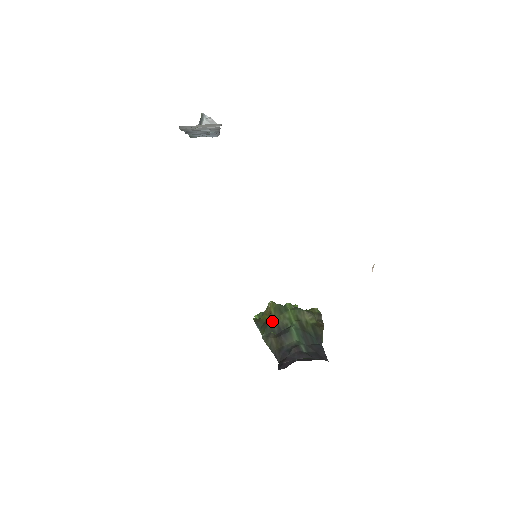
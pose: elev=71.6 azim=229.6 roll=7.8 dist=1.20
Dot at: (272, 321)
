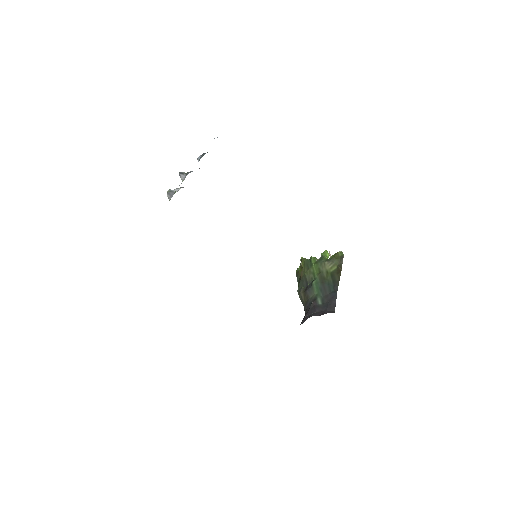
Dot at: (303, 276)
